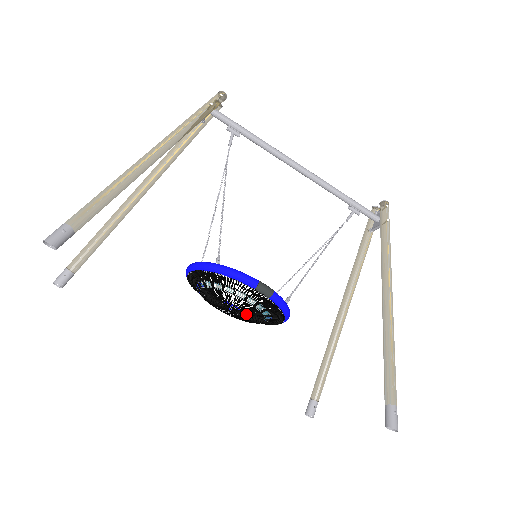
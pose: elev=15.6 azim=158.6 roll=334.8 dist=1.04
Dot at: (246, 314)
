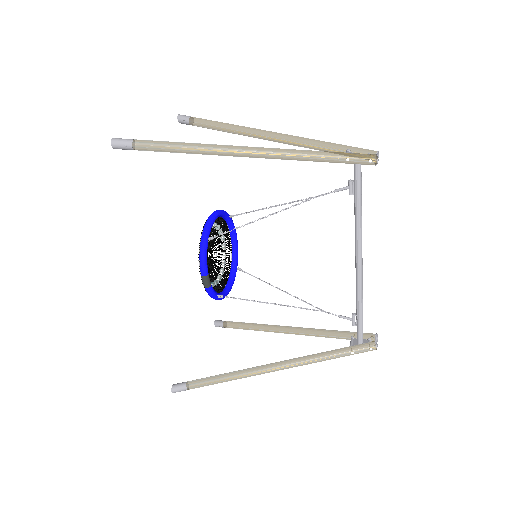
Dot at: occluded
